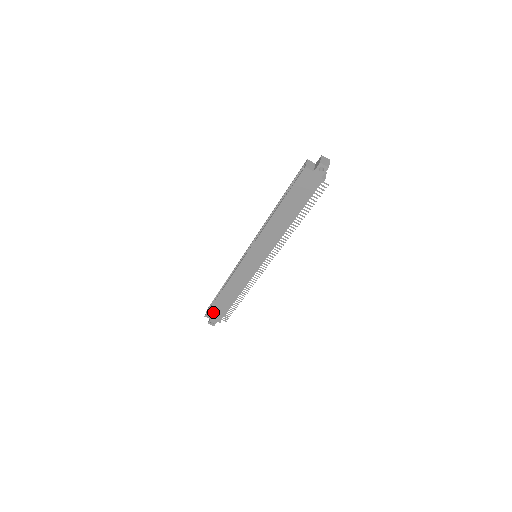
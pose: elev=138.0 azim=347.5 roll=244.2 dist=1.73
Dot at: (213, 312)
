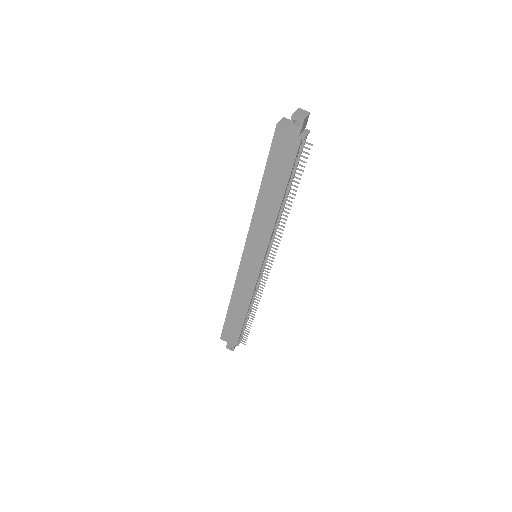
Dot at: (227, 333)
